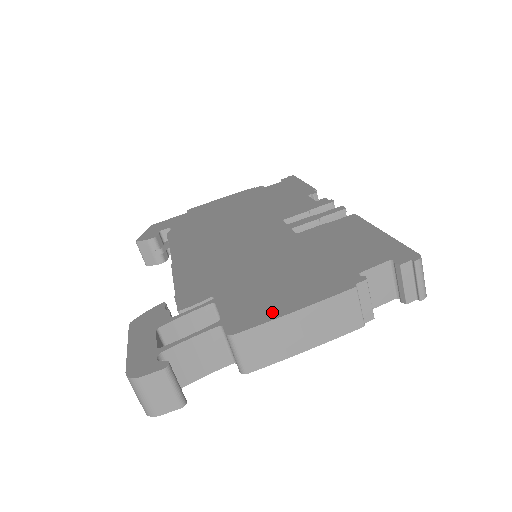
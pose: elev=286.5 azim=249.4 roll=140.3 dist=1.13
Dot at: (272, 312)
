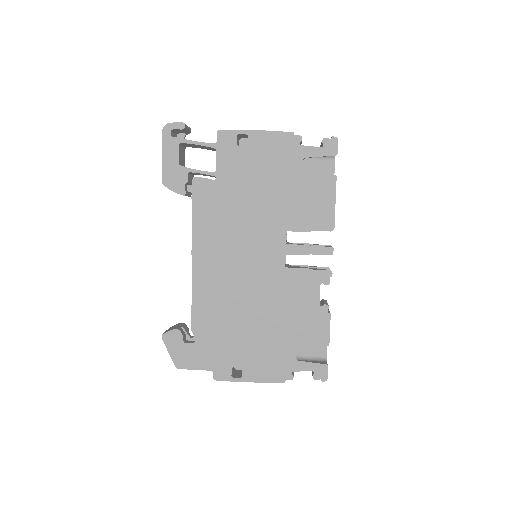
Dot at: (247, 142)
